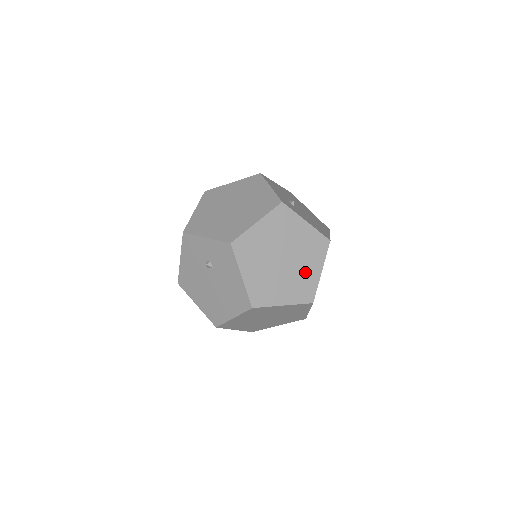
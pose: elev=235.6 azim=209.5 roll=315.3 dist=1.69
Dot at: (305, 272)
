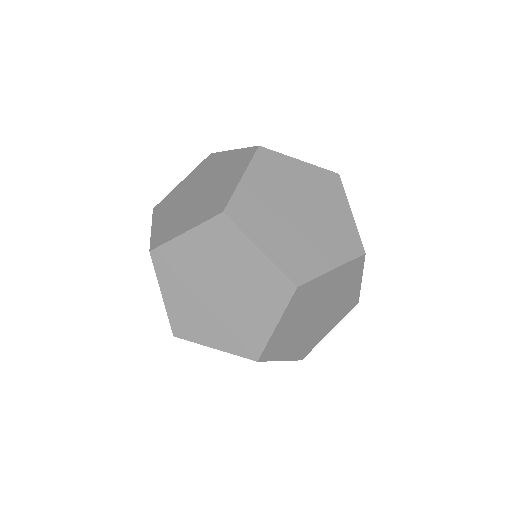
Dot at: (220, 189)
